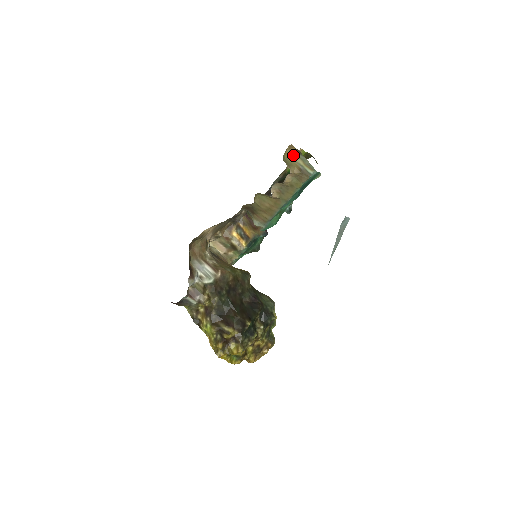
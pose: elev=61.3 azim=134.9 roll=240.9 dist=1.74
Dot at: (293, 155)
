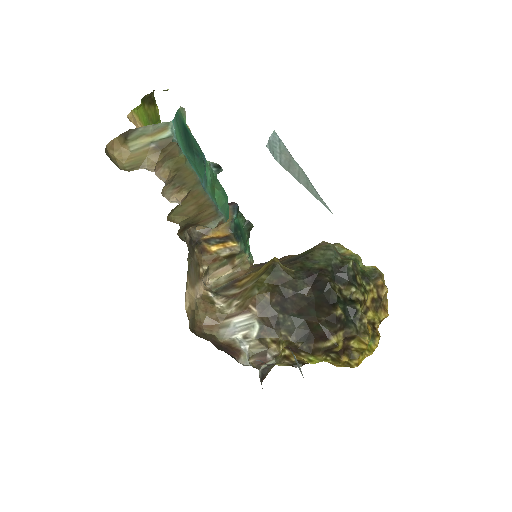
Dot at: (127, 147)
